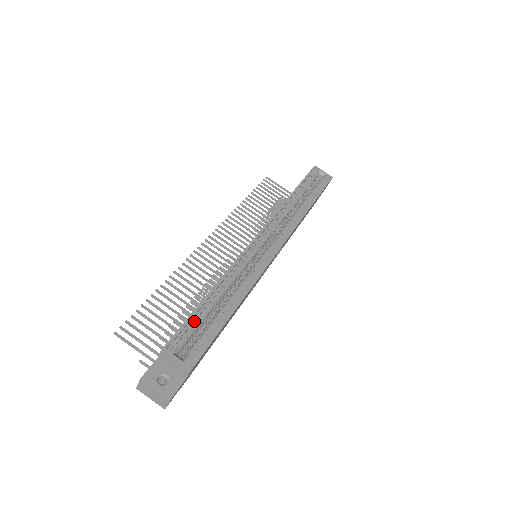
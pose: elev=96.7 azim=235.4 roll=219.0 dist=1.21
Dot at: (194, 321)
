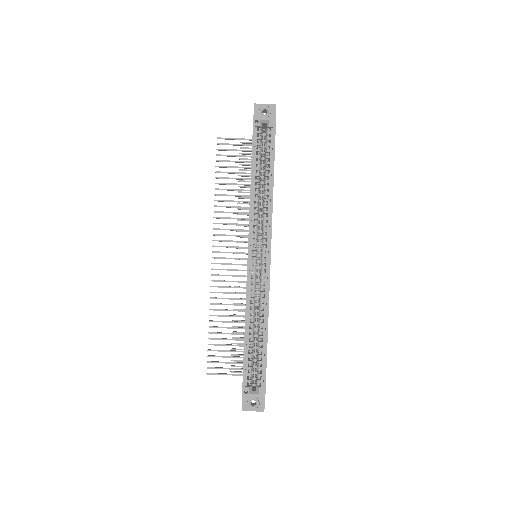
Dot at: (248, 362)
